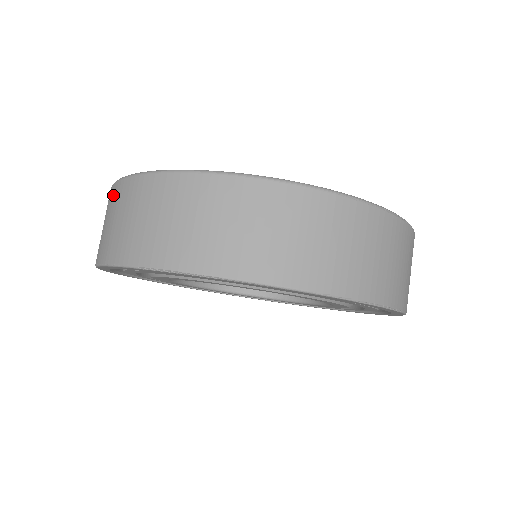
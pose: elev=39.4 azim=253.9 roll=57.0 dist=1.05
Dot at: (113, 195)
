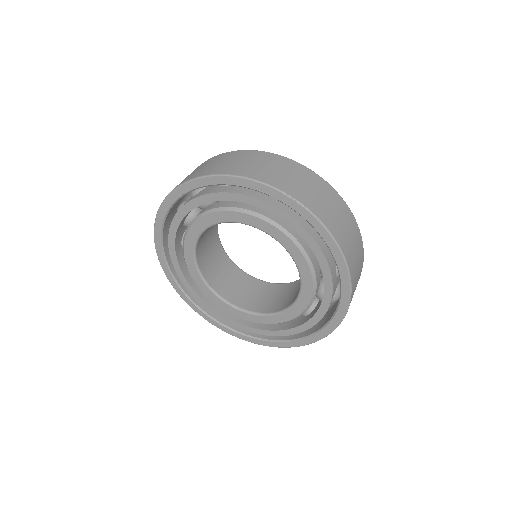
Dot at: (254, 154)
